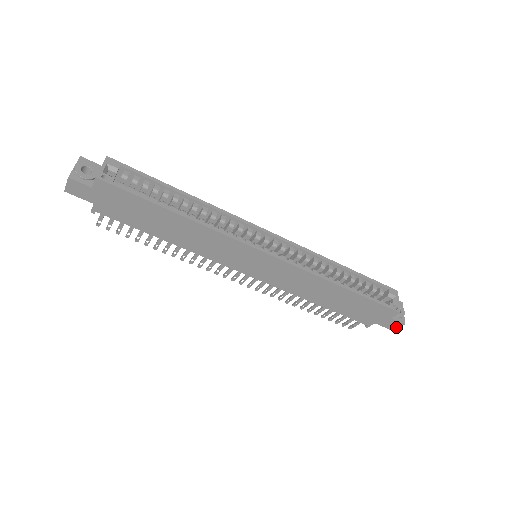
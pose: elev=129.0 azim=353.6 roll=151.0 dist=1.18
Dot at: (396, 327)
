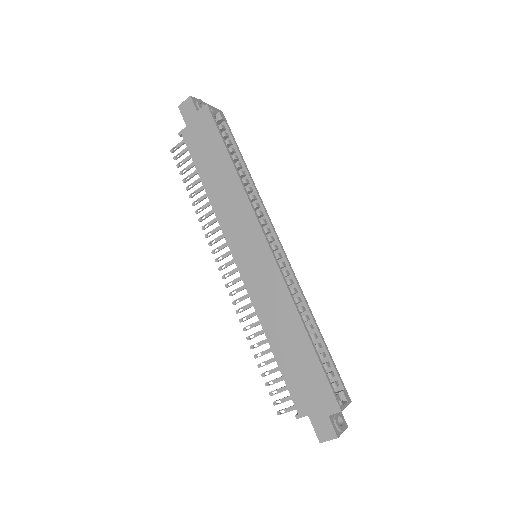
Dot at: (326, 438)
